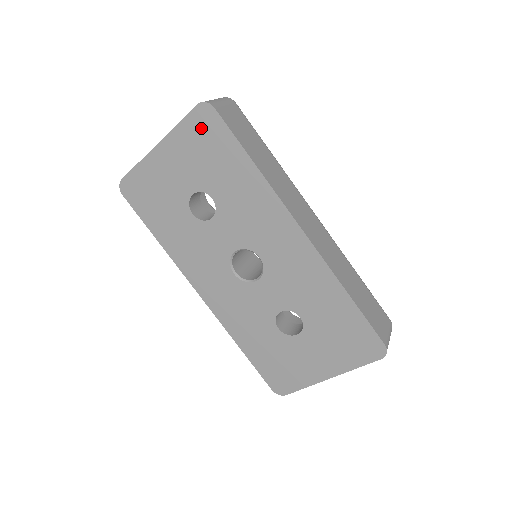
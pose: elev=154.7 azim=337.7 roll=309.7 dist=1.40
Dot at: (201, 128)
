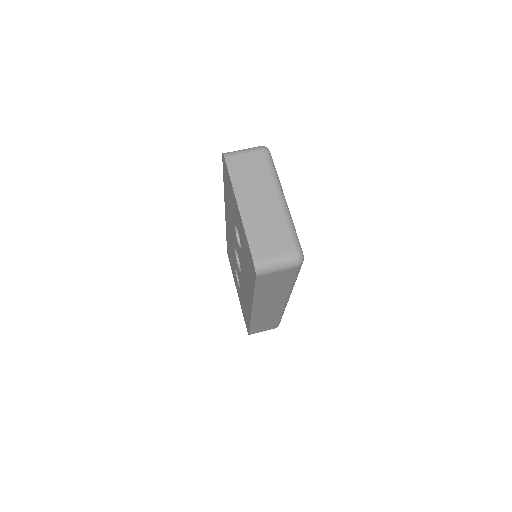
Dot at: (250, 258)
